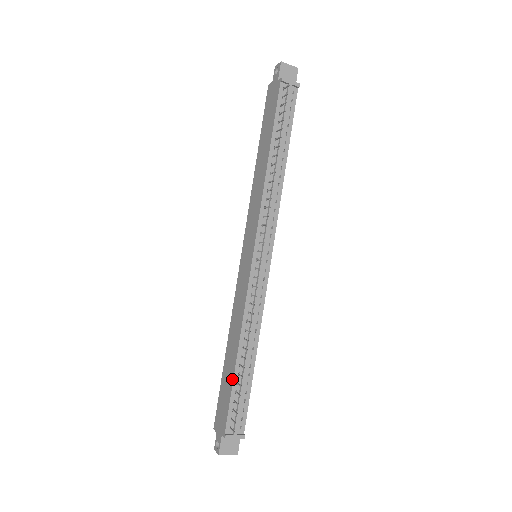
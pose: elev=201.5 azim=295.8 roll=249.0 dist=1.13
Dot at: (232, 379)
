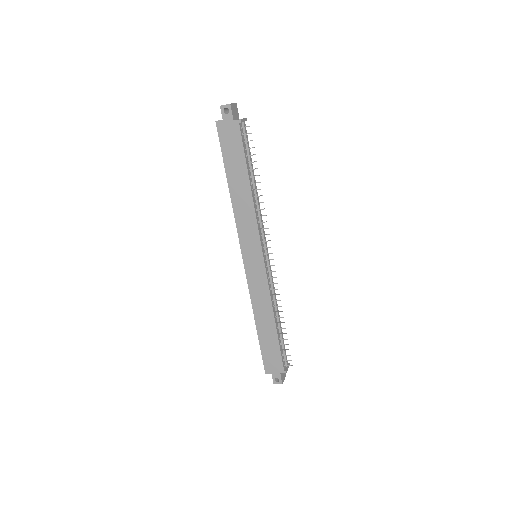
Dot at: (277, 339)
